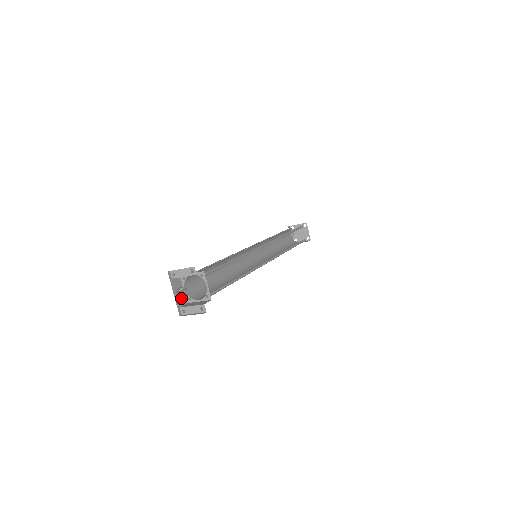
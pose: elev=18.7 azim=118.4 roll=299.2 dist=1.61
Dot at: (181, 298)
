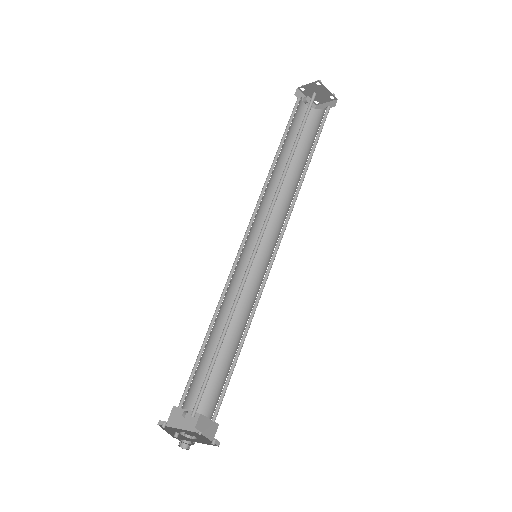
Dot at: occluded
